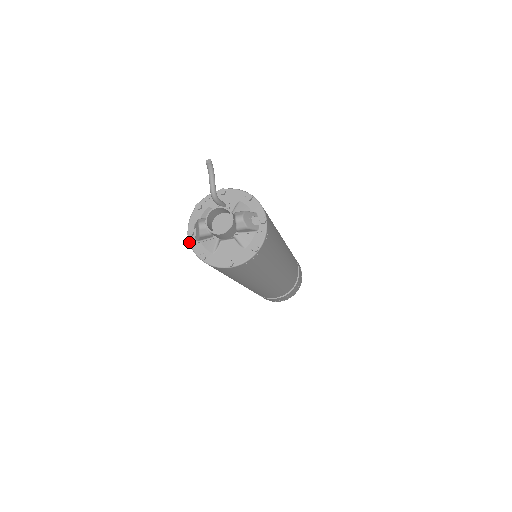
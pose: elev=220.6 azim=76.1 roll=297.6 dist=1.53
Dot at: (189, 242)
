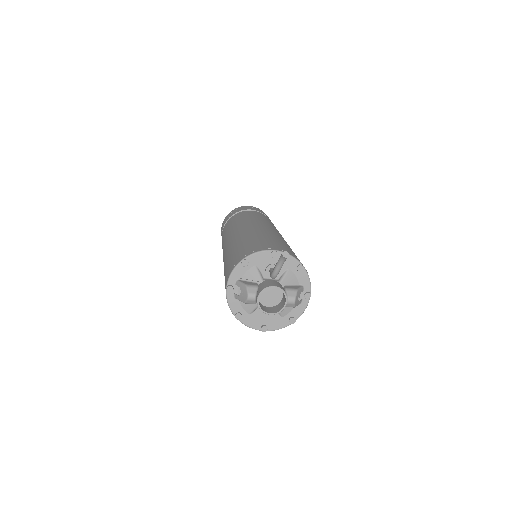
Dot at: (226, 296)
